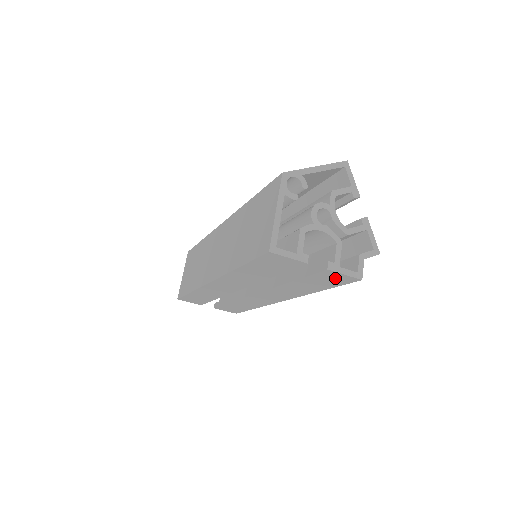
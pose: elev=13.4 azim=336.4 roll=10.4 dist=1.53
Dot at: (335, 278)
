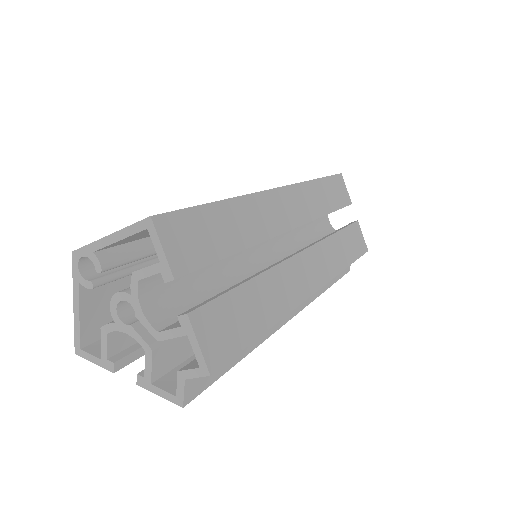
Dot at: occluded
